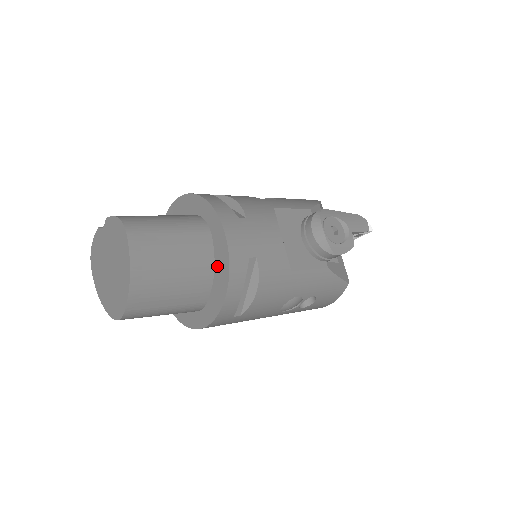
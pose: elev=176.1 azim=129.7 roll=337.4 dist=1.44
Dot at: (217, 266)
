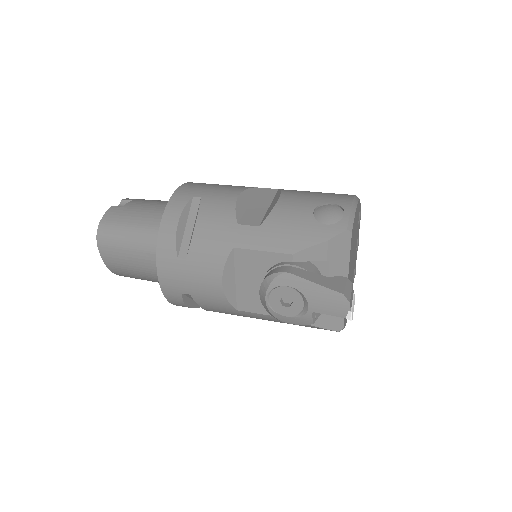
Dot at: occluded
